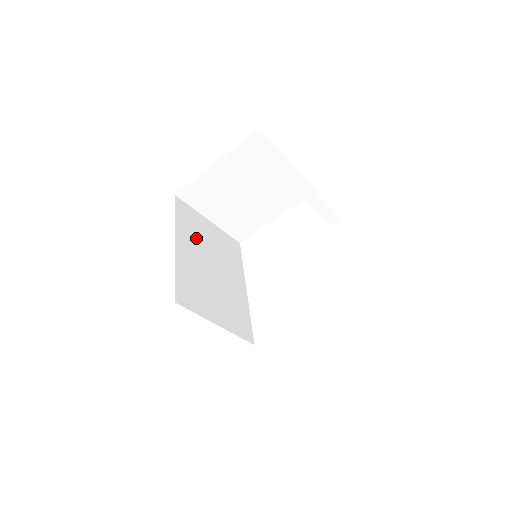
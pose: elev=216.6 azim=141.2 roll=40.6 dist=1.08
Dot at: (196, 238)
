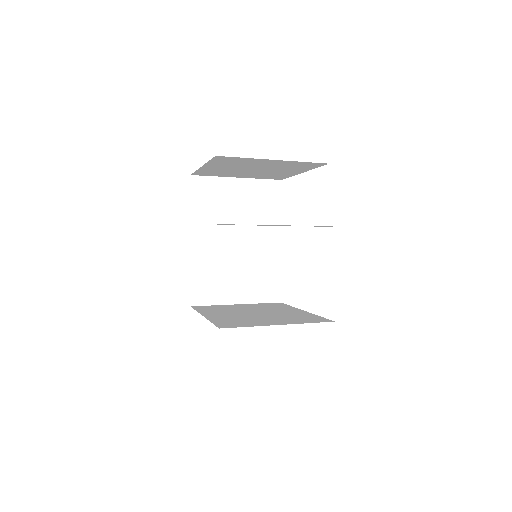
Dot at: (217, 217)
